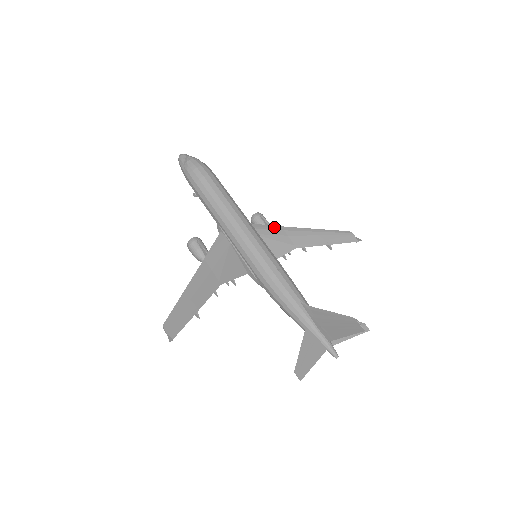
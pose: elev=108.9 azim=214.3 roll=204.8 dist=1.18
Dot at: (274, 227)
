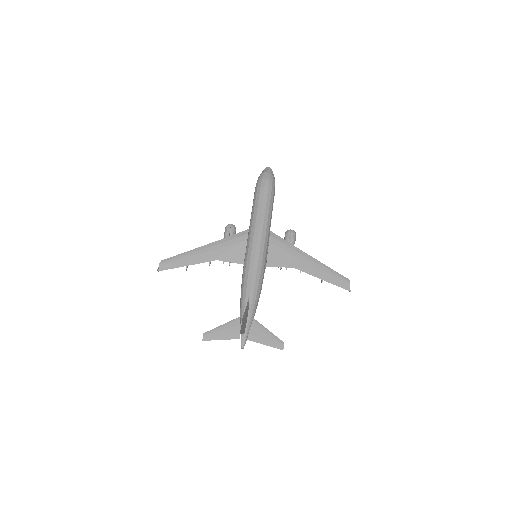
Dot at: (290, 245)
